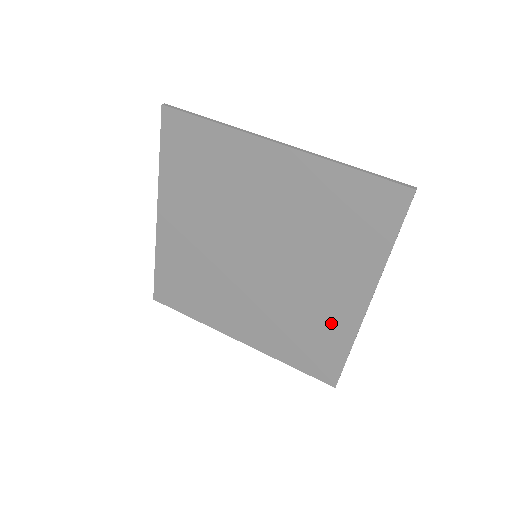
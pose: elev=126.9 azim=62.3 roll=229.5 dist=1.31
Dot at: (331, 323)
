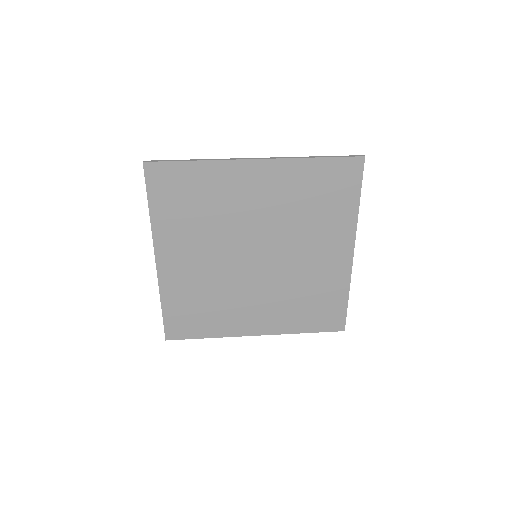
Dot at: (329, 281)
